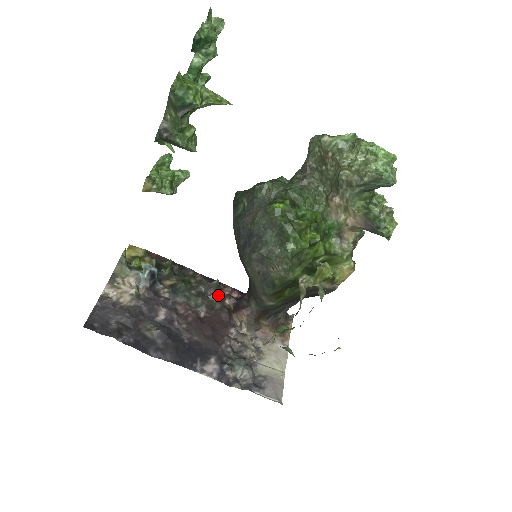
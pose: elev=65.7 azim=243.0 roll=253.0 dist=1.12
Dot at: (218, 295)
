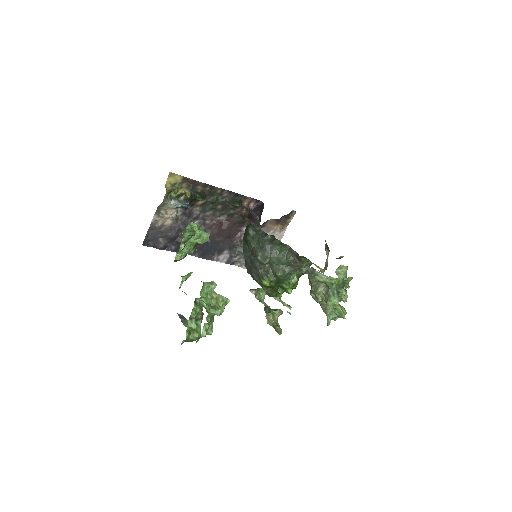
Dot at: (238, 207)
